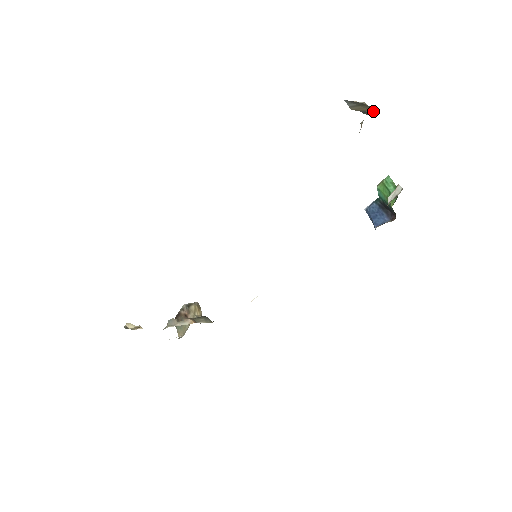
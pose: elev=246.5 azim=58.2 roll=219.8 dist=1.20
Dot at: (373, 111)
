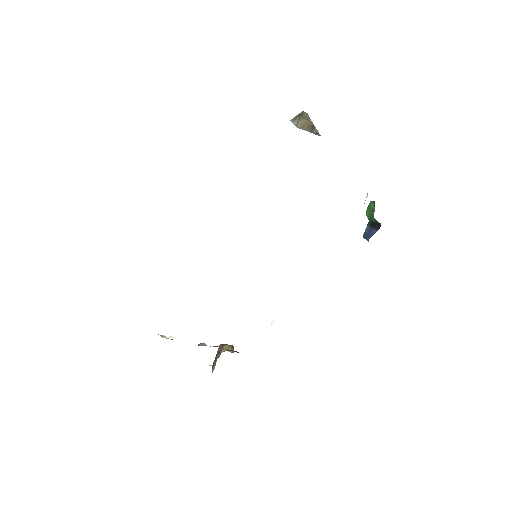
Dot at: (312, 124)
